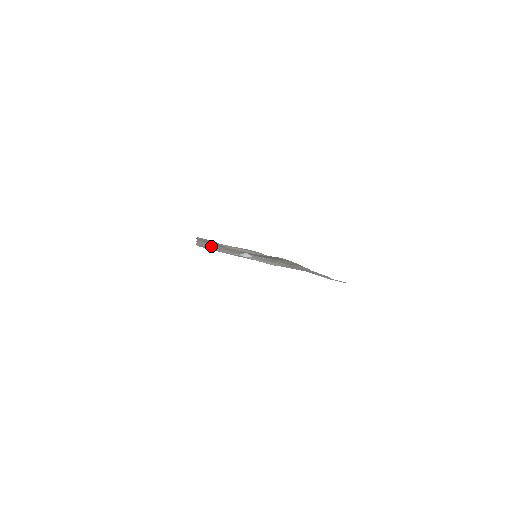
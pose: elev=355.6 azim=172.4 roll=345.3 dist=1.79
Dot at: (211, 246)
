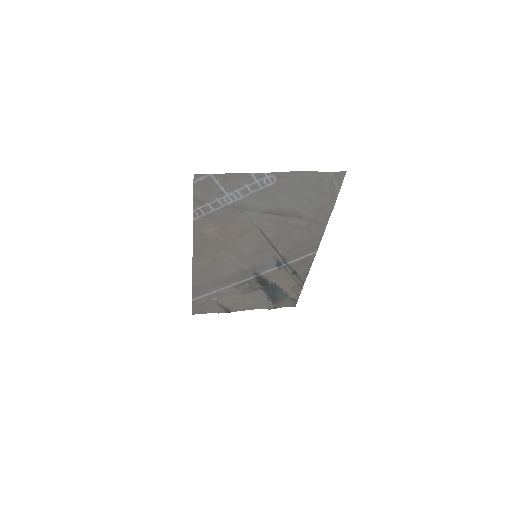
Dot at: (208, 221)
